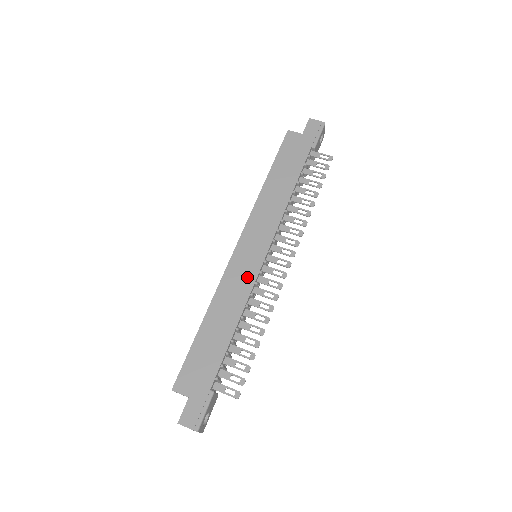
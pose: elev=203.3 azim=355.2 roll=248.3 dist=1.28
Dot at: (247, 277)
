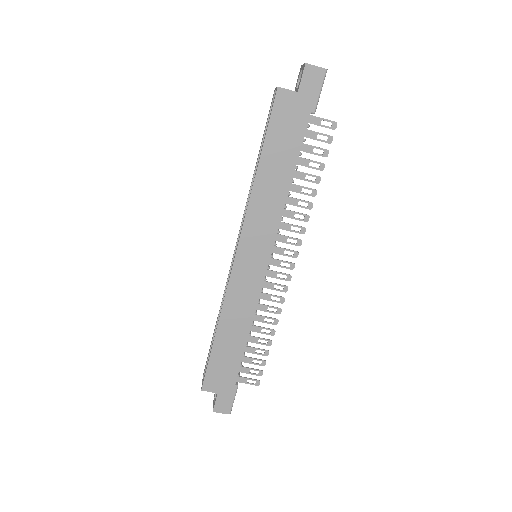
Dot at: (252, 288)
